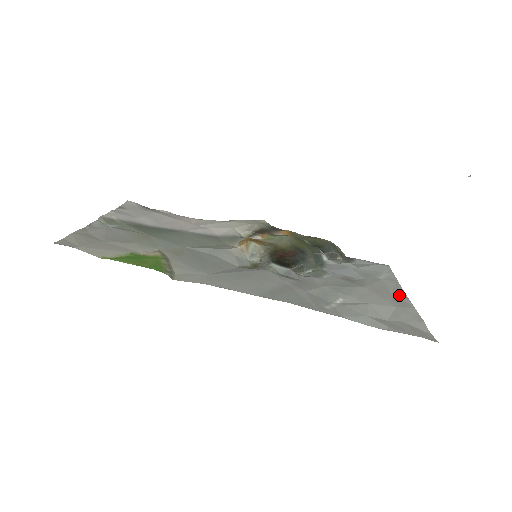
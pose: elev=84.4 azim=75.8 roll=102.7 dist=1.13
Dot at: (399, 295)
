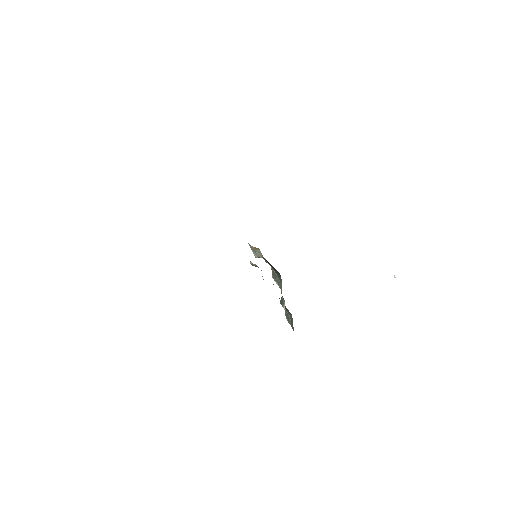
Dot at: occluded
